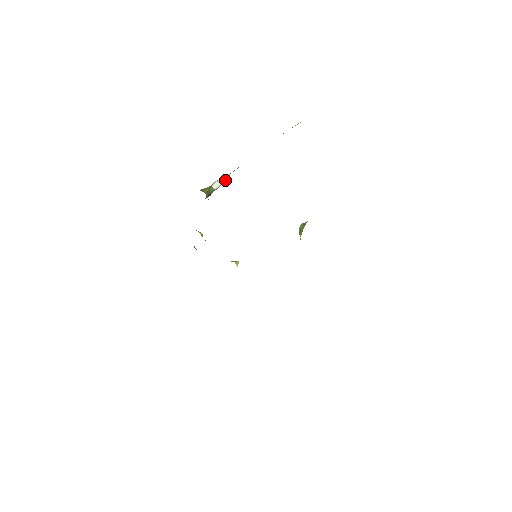
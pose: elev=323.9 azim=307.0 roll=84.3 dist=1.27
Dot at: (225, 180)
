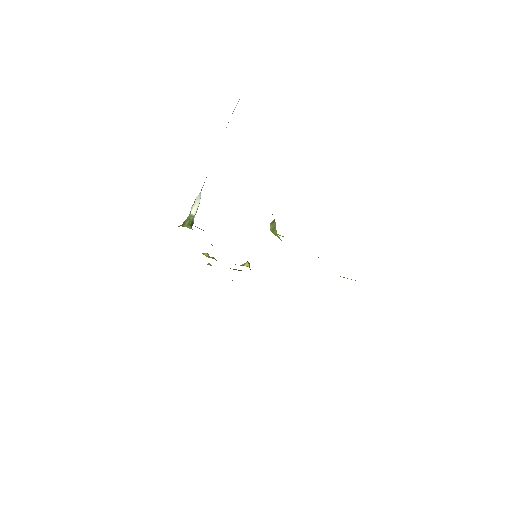
Dot at: (199, 201)
